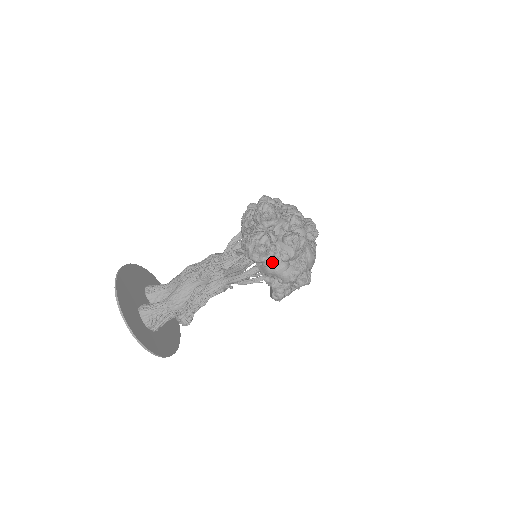
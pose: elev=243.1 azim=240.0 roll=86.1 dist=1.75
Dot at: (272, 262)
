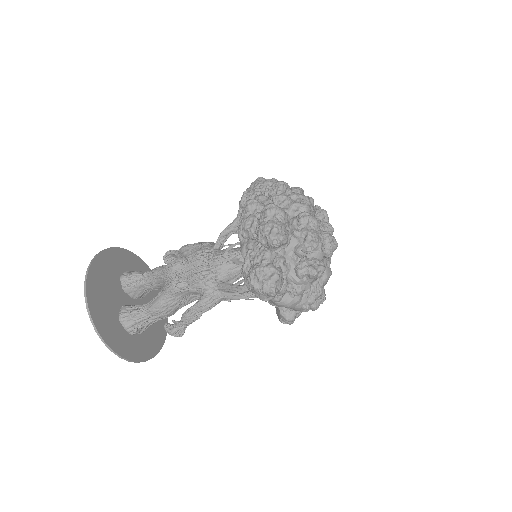
Dot at: (282, 297)
